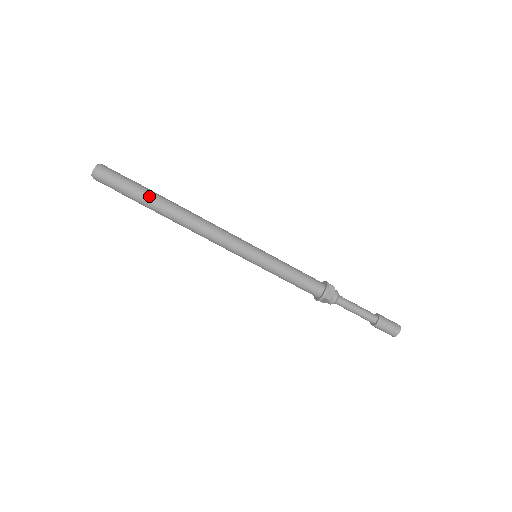
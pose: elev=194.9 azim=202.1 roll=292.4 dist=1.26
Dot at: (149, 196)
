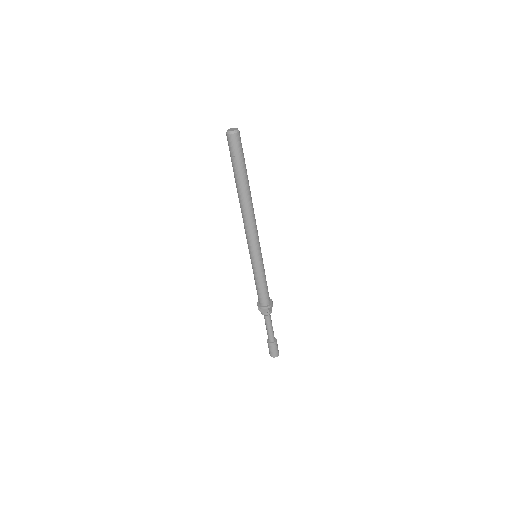
Dot at: (246, 173)
